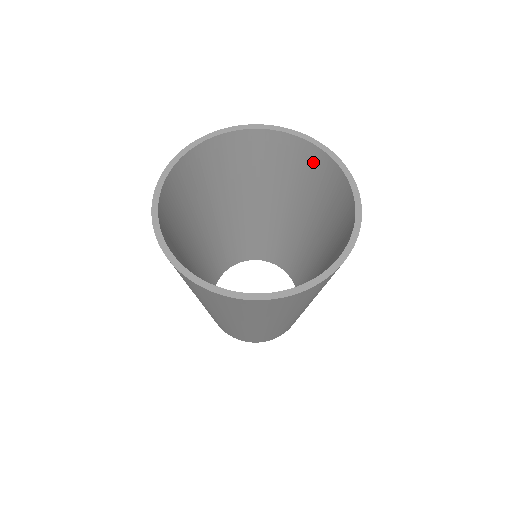
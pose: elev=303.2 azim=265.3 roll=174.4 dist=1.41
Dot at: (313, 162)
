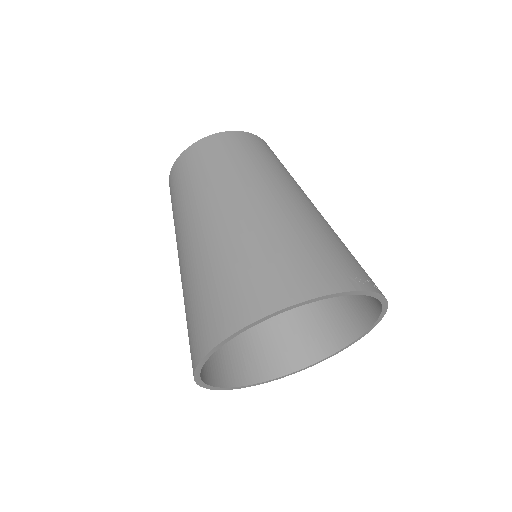
Dot at: occluded
